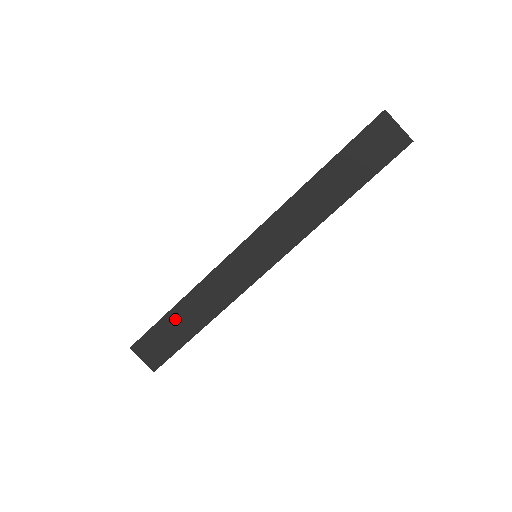
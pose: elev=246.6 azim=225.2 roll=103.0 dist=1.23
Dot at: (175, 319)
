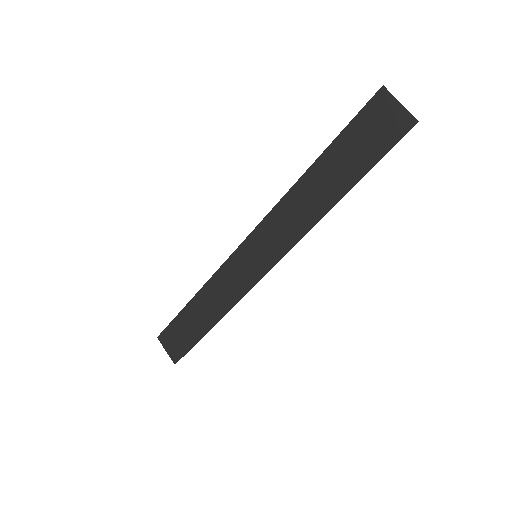
Dot at: (190, 314)
